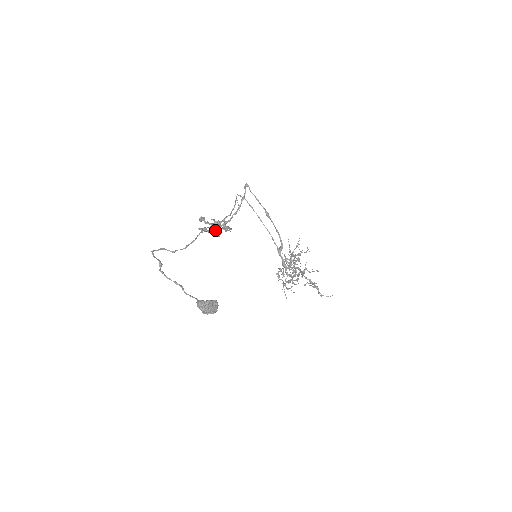
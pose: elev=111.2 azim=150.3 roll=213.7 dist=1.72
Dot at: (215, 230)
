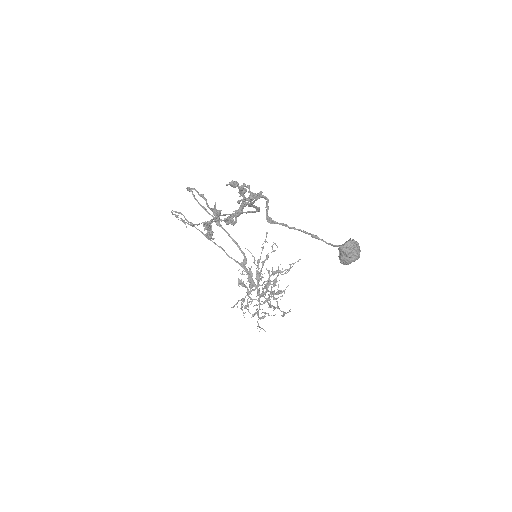
Dot at: (243, 203)
